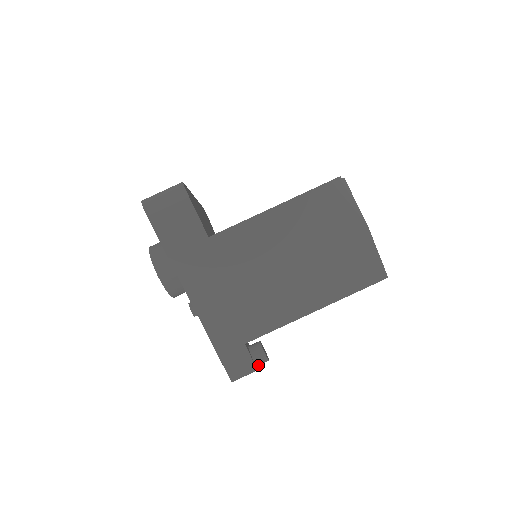
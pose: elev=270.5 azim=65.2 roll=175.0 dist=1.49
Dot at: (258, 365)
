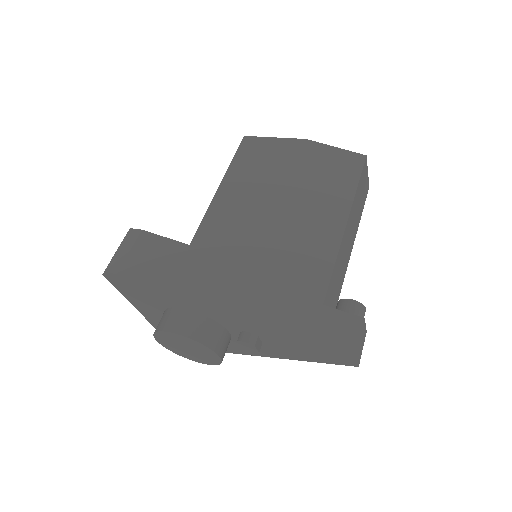
Dot at: occluded
